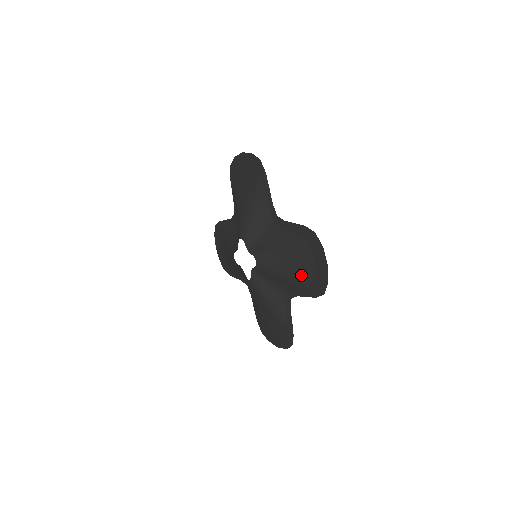
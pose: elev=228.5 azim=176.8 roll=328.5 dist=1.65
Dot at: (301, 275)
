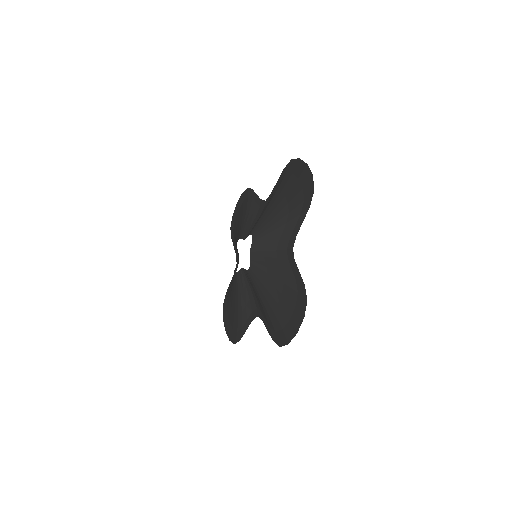
Dot at: (274, 315)
